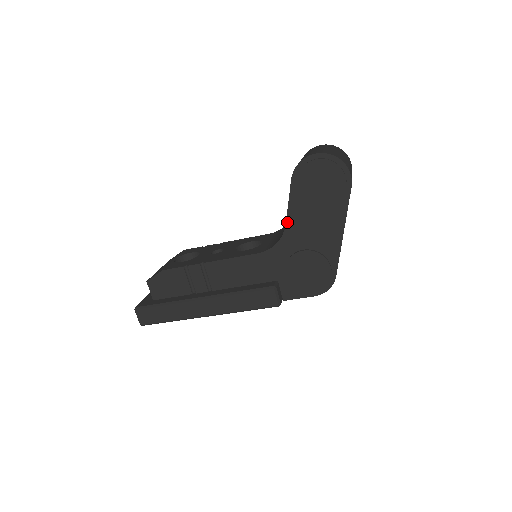
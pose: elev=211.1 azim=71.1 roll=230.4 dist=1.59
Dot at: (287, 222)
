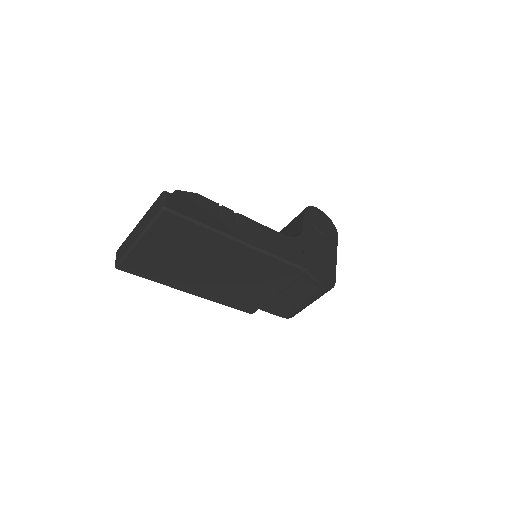
Dot at: (303, 229)
